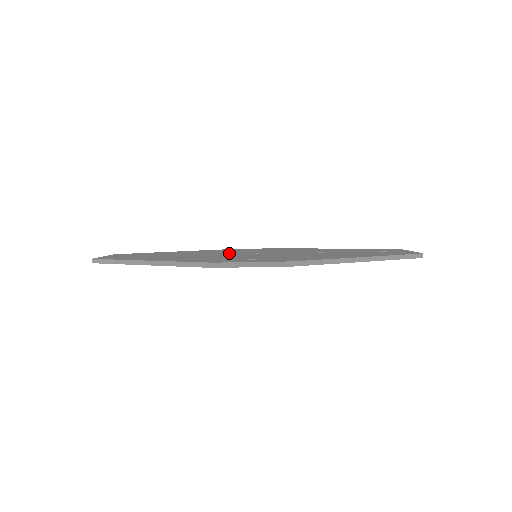
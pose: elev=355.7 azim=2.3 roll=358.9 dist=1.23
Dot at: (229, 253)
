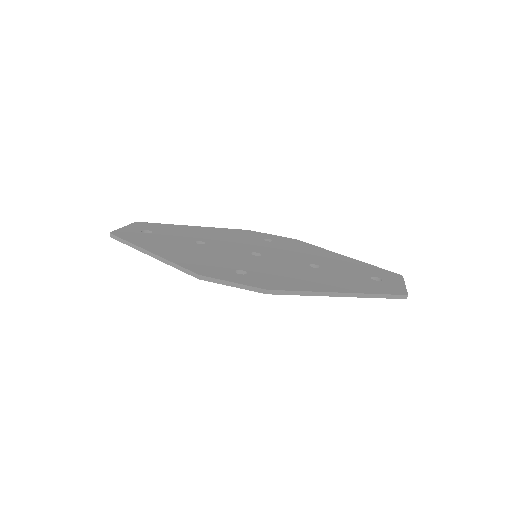
Dot at: (234, 246)
